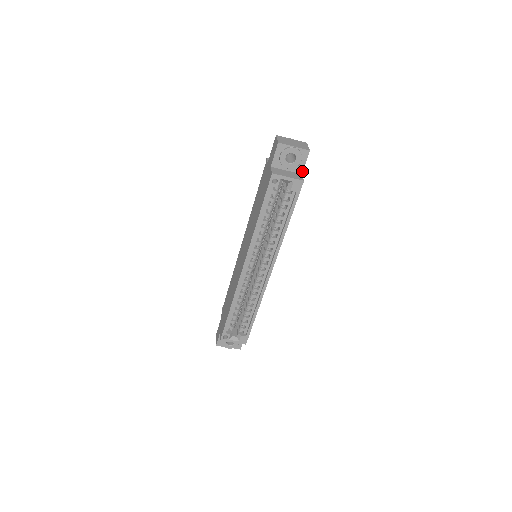
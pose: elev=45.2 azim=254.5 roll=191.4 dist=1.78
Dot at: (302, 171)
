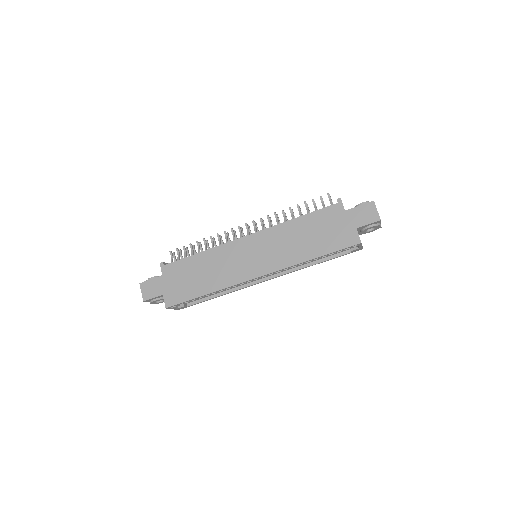
Dot at: (361, 234)
